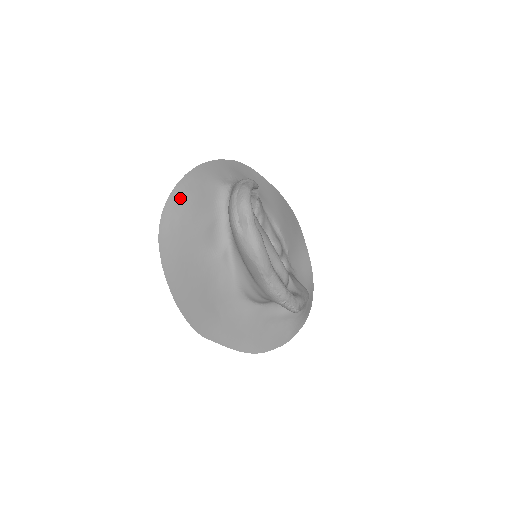
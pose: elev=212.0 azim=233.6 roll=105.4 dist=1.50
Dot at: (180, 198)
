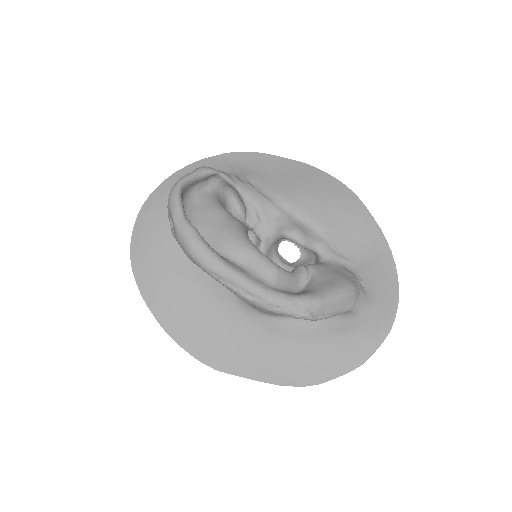
Dot at: (146, 219)
